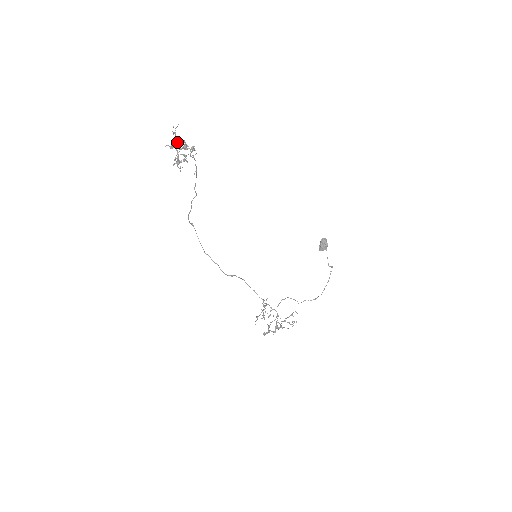
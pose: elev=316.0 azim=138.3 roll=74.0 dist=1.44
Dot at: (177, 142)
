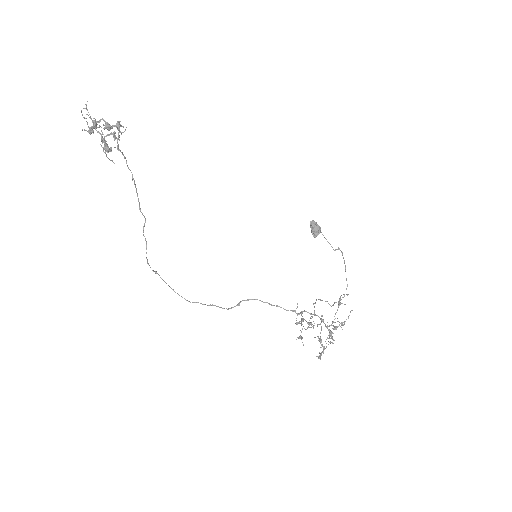
Dot at: (95, 123)
